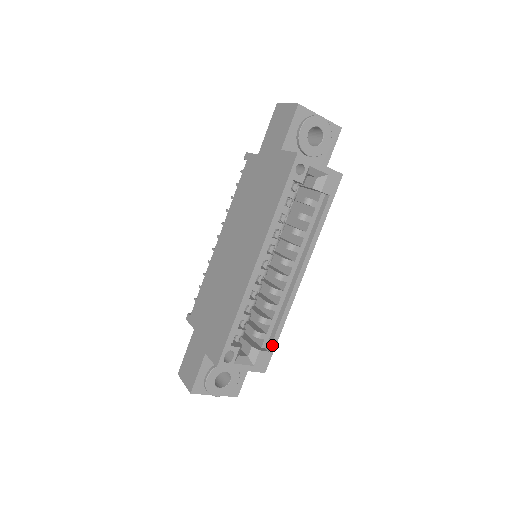
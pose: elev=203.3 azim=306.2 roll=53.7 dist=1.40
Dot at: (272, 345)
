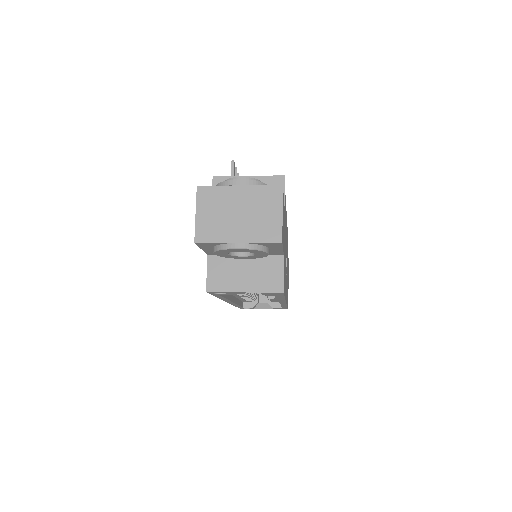
Dot at: occluded
